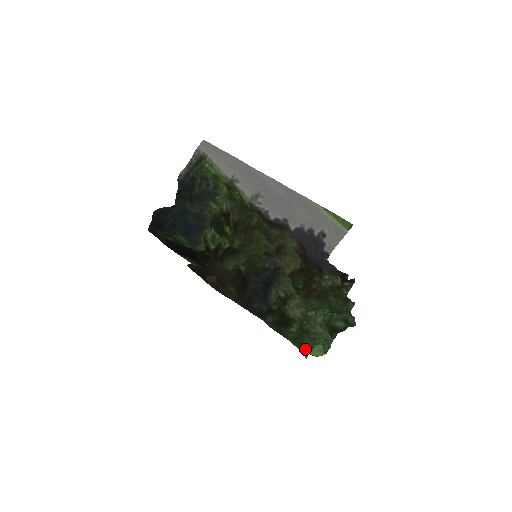
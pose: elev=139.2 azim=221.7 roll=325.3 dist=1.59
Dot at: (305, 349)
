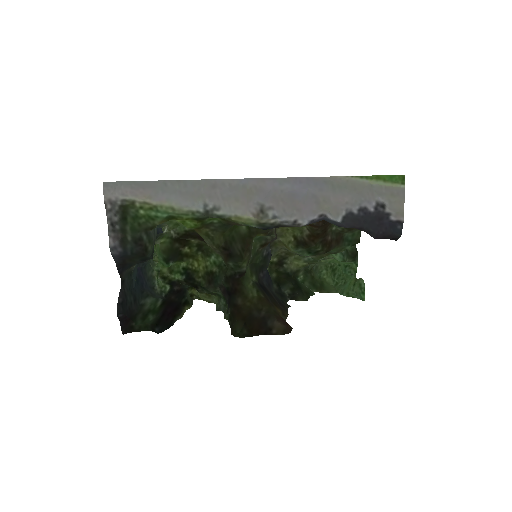
Dot at: (327, 286)
